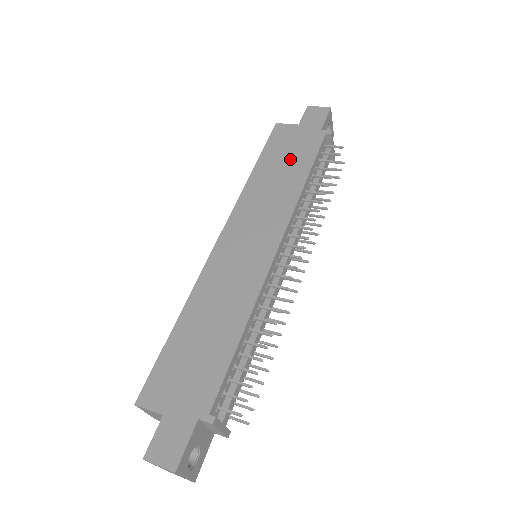
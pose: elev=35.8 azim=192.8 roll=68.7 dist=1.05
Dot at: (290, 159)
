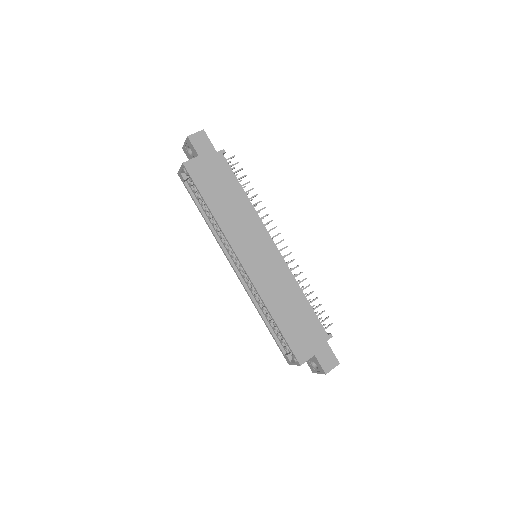
Dot at: (223, 186)
